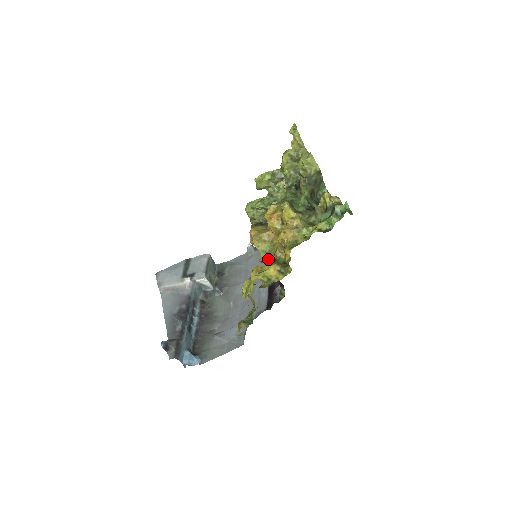
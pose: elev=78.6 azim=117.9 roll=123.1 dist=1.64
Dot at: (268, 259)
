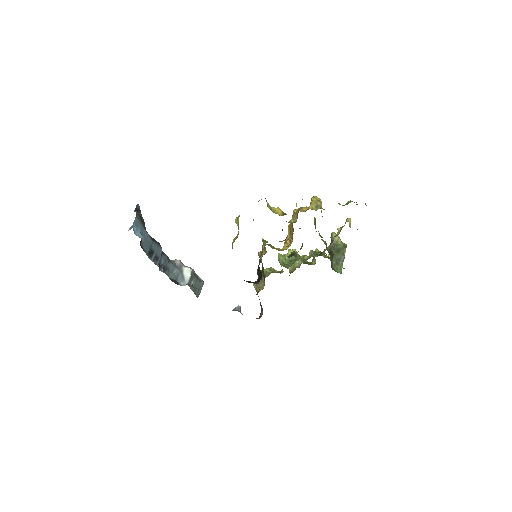
Dot at: occluded
